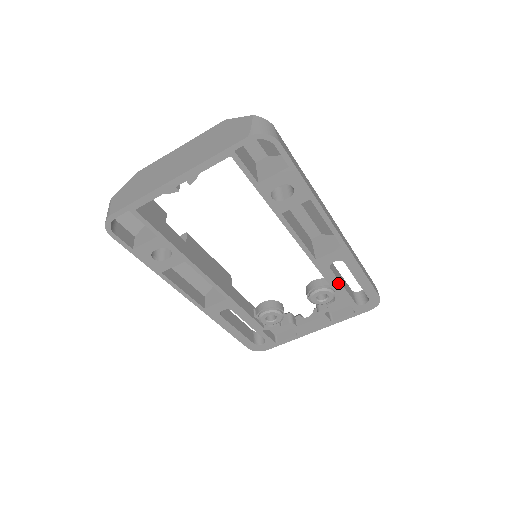
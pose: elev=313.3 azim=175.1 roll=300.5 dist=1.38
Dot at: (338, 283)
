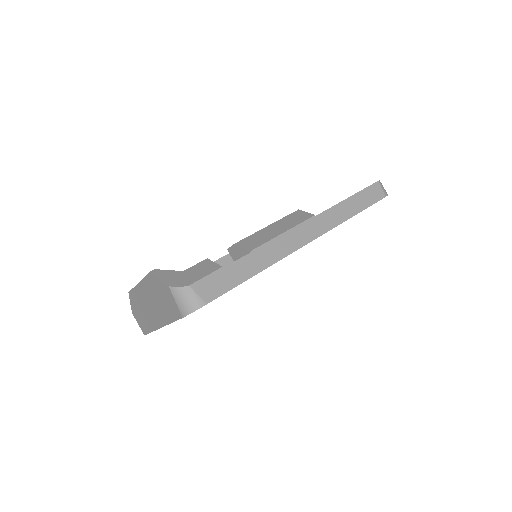
Dot at: occluded
